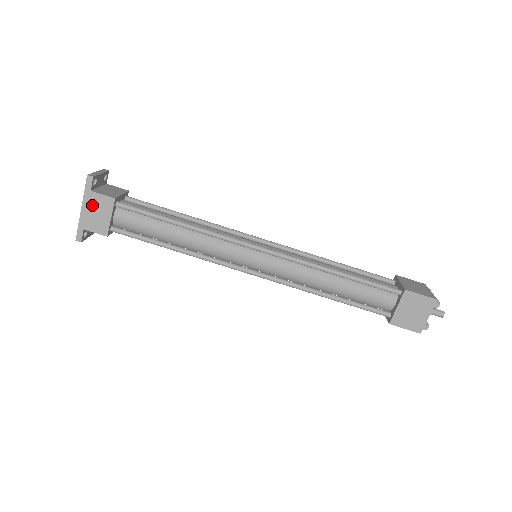
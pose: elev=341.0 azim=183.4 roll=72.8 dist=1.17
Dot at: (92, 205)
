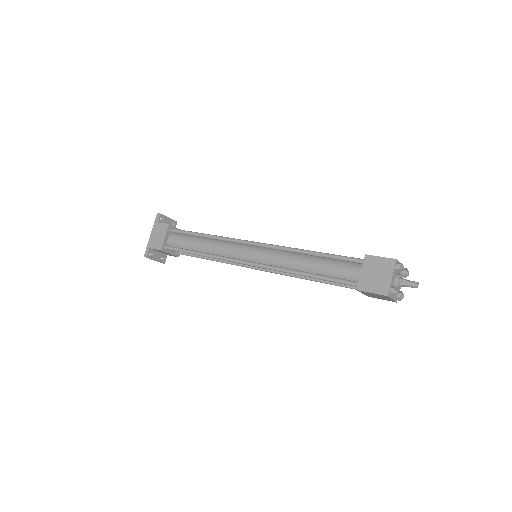
Dot at: (156, 231)
